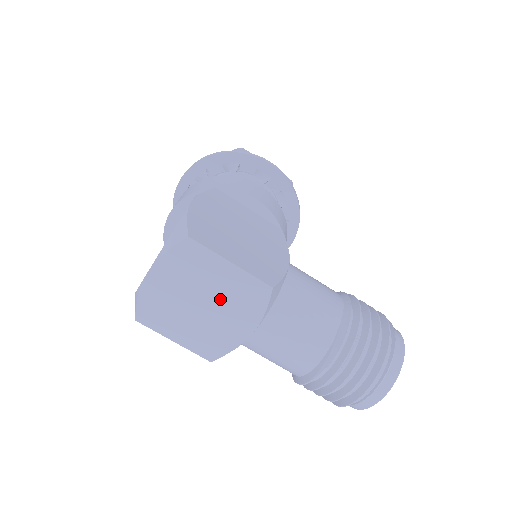
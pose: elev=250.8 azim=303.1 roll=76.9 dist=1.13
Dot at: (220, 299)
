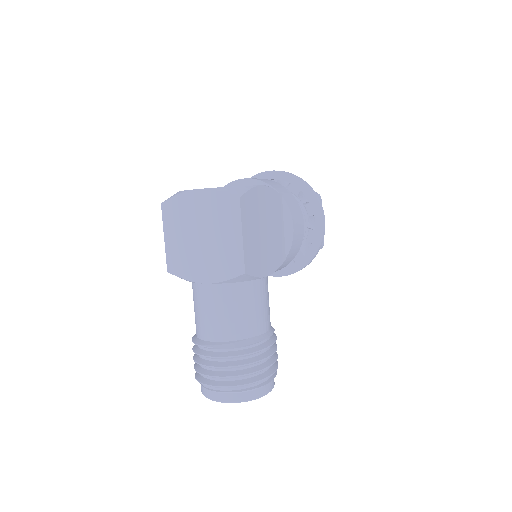
Dot at: (214, 246)
